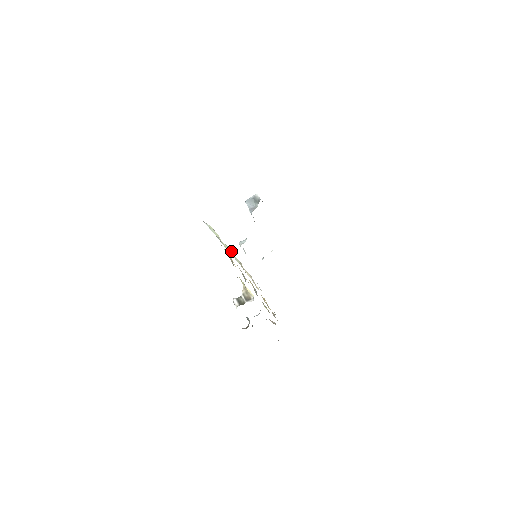
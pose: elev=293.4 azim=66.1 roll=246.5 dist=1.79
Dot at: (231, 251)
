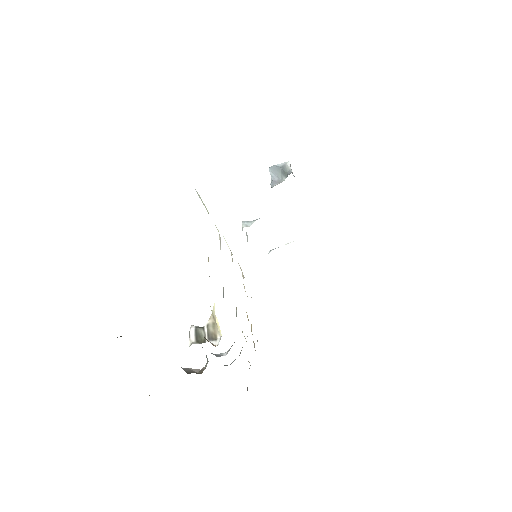
Dot at: (220, 240)
